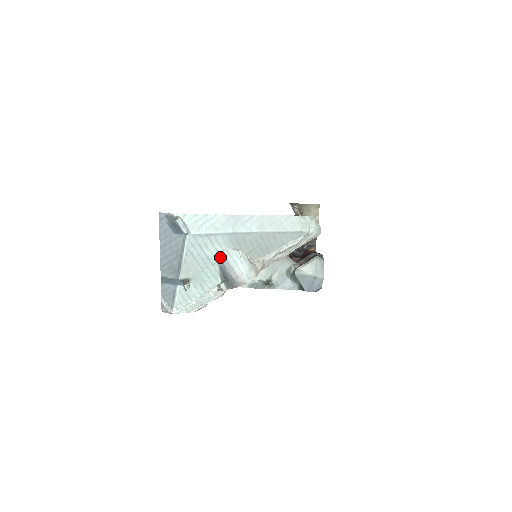
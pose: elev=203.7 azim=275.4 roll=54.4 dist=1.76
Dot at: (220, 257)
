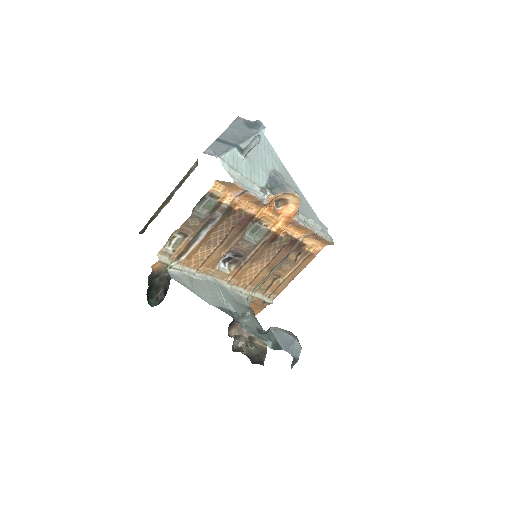
Dot at: (273, 170)
